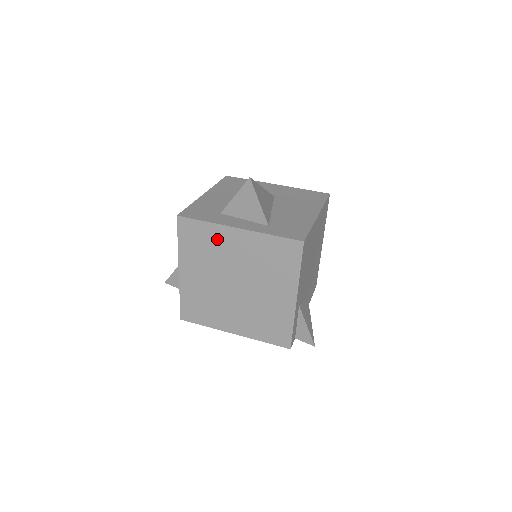
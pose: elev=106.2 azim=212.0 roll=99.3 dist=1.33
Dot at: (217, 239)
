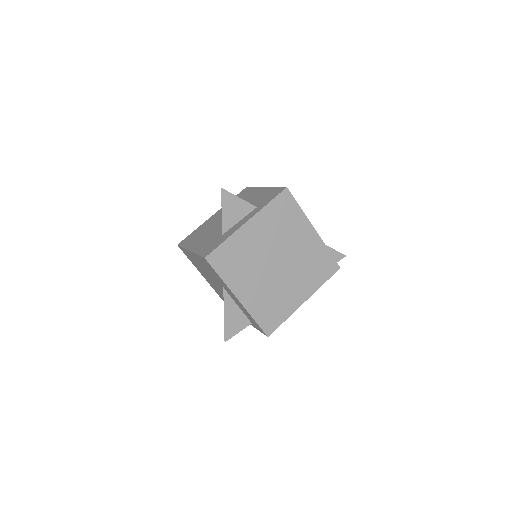
Dot at: (241, 244)
